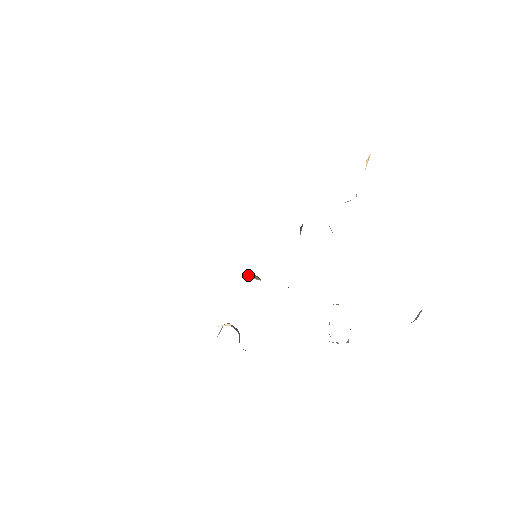
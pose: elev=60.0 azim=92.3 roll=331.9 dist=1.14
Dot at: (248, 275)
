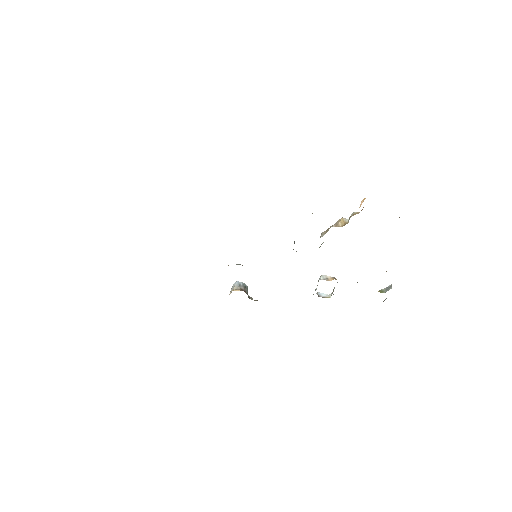
Dot at: occluded
